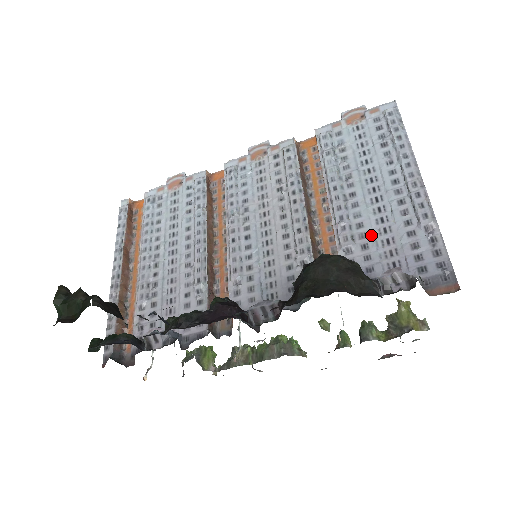
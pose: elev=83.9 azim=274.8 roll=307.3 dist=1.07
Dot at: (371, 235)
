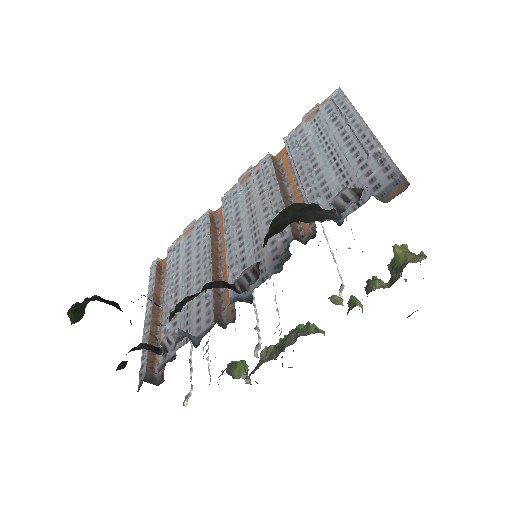
Dot at: (332, 185)
